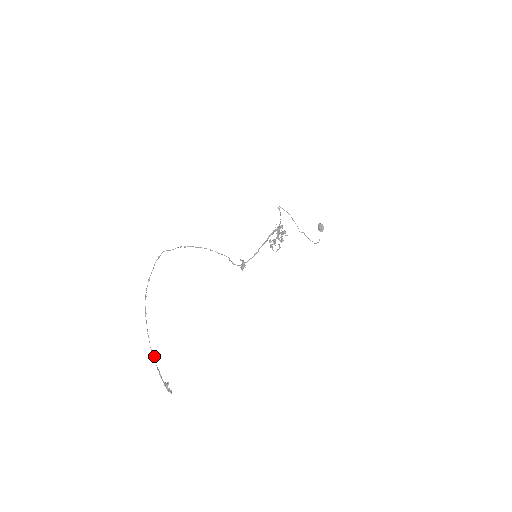
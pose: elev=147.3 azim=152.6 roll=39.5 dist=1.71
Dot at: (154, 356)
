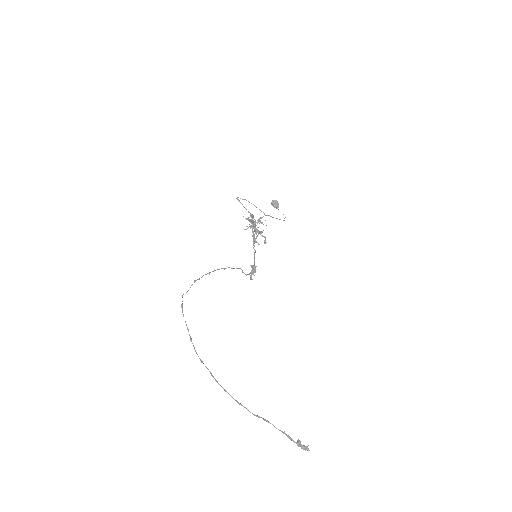
Dot at: (267, 421)
